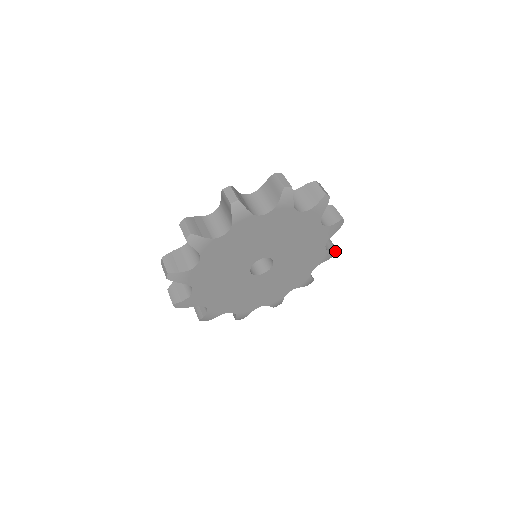
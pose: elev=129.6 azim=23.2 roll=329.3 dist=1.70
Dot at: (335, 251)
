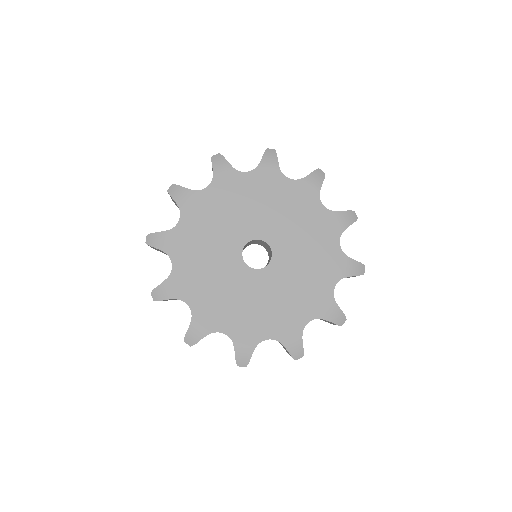
Dot at: (343, 318)
